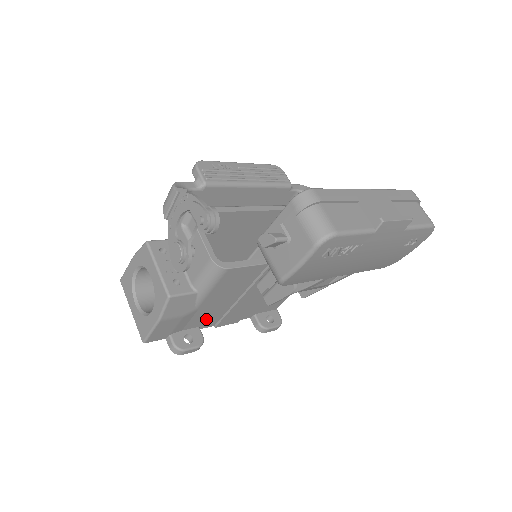
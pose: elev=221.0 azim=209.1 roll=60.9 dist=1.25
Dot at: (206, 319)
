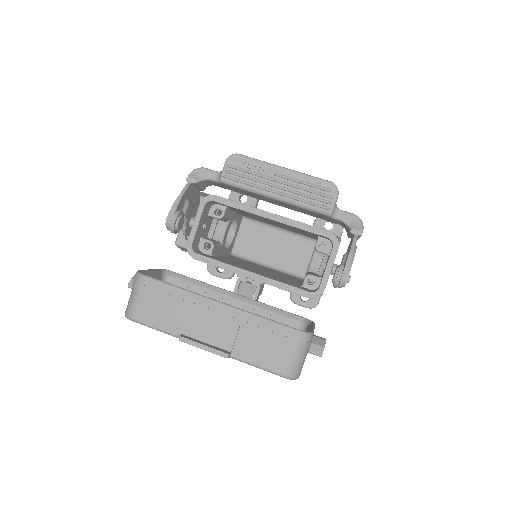
Dot at: occluded
